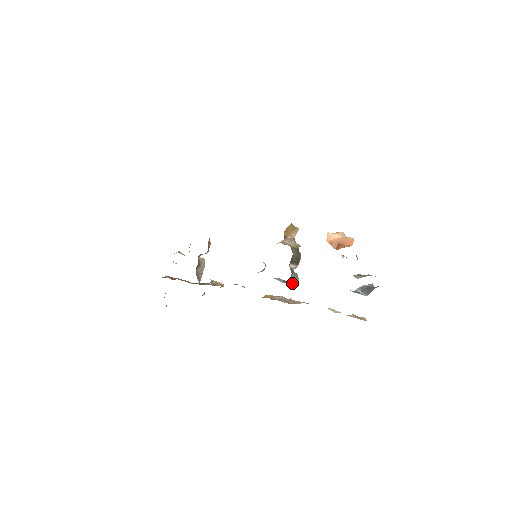
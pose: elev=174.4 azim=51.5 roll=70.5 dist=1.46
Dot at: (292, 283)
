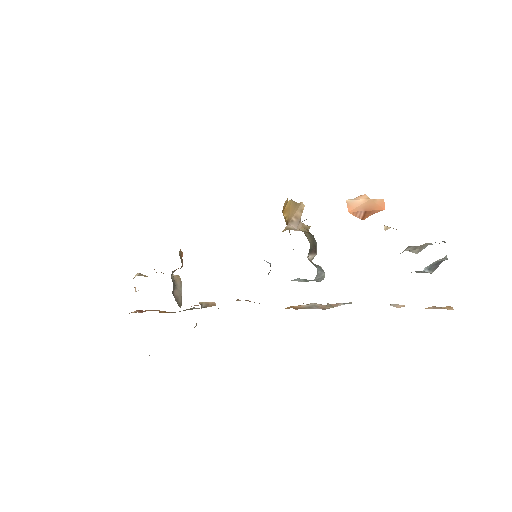
Dot at: (318, 280)
